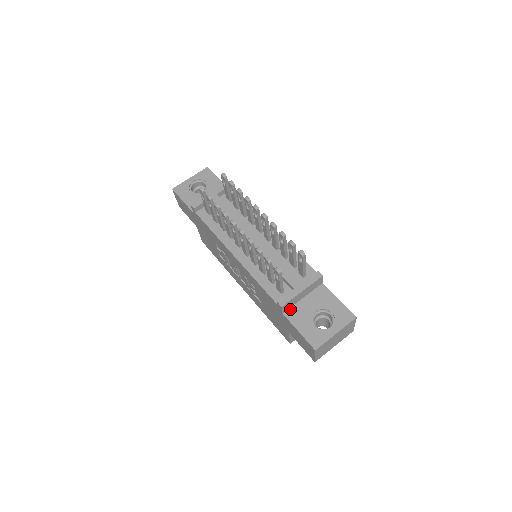
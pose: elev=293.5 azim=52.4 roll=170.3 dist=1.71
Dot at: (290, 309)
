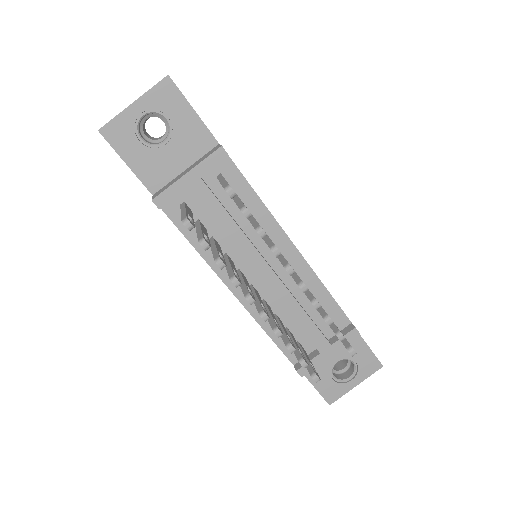
Dot at: occluded
